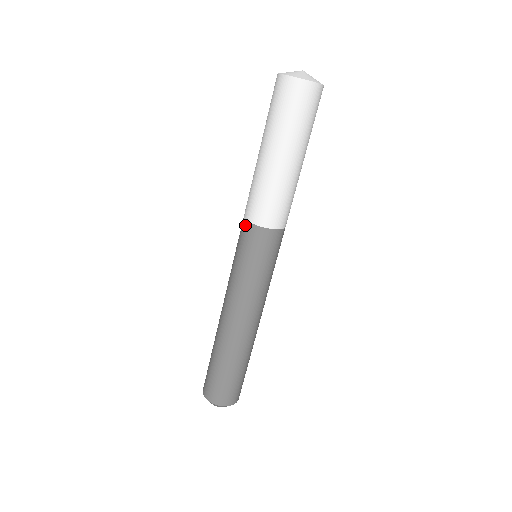
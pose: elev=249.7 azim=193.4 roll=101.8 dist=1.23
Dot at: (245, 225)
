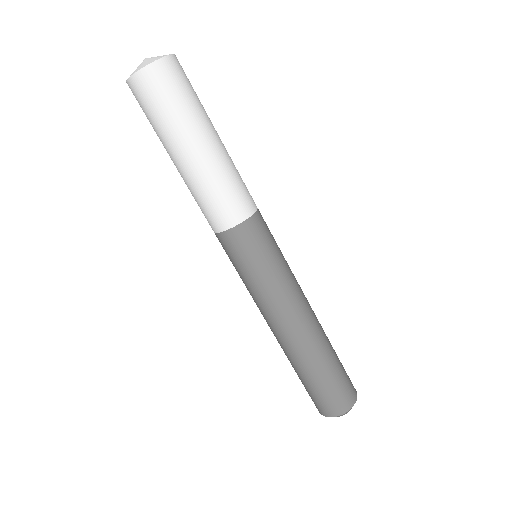
Dot at: (219, 238)
